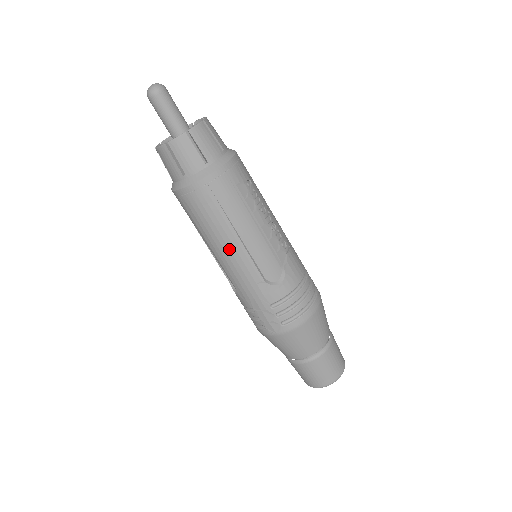
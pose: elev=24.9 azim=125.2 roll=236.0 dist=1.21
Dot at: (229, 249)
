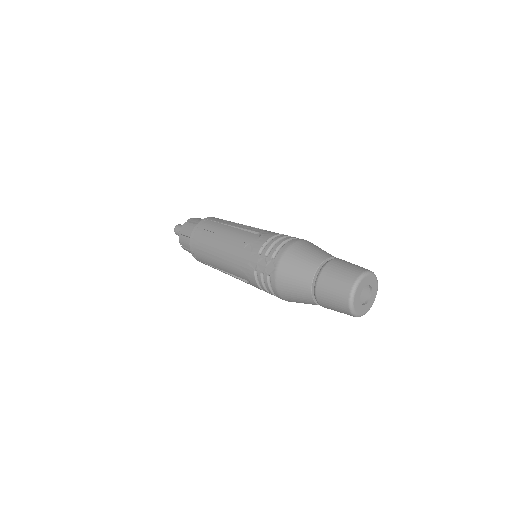
Dot at: (221, 246)
